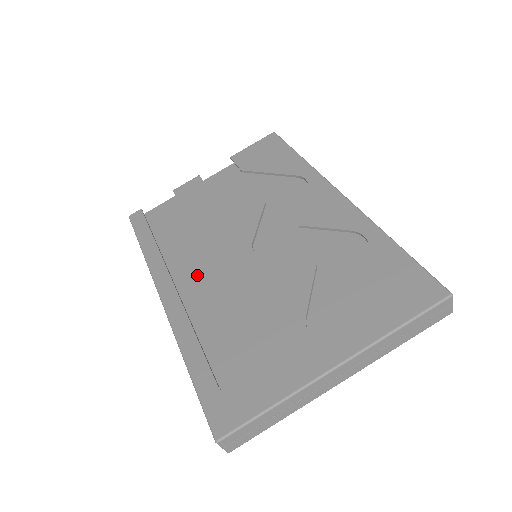
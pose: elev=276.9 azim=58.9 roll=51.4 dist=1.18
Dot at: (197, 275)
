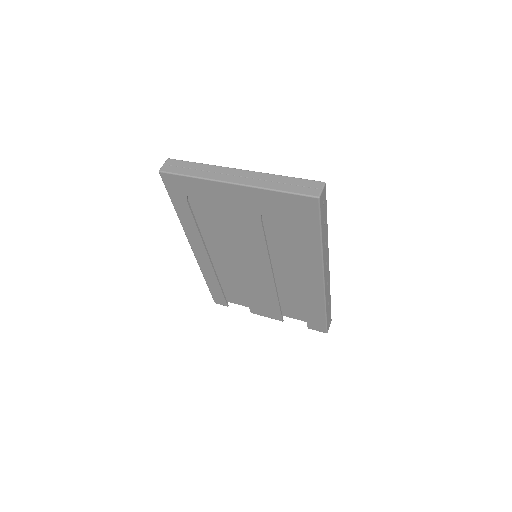
Dot at: occluded
